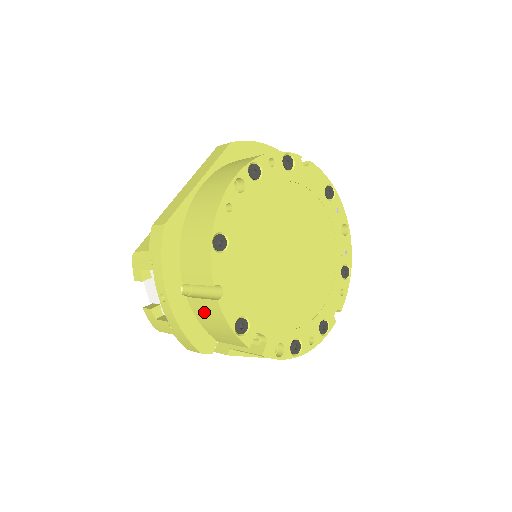
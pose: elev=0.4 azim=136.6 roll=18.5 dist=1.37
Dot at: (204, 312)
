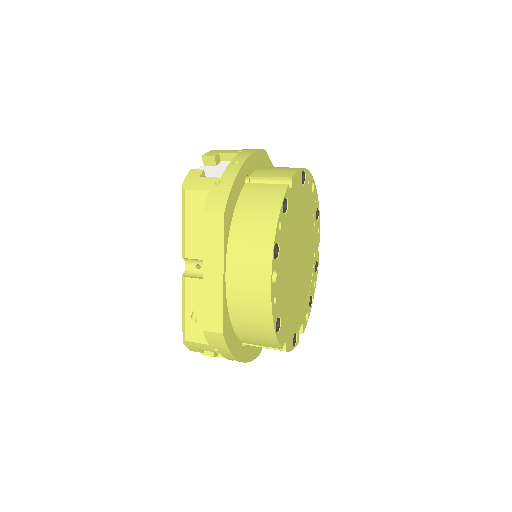
Dot at: occluded
